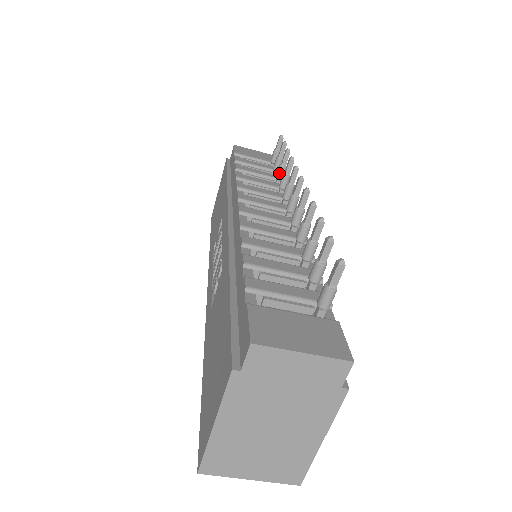
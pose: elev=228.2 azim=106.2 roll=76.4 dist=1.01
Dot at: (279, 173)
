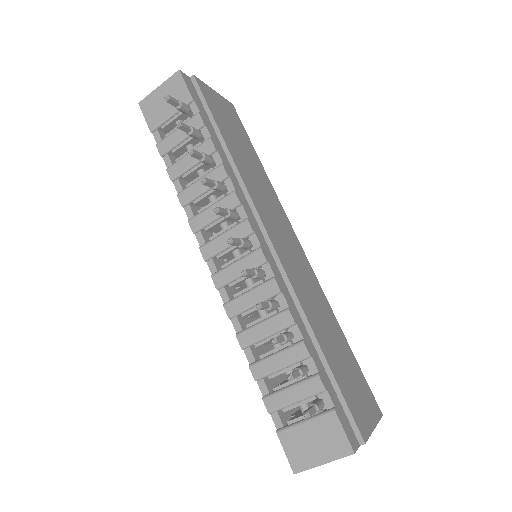
Dot at: occluded
